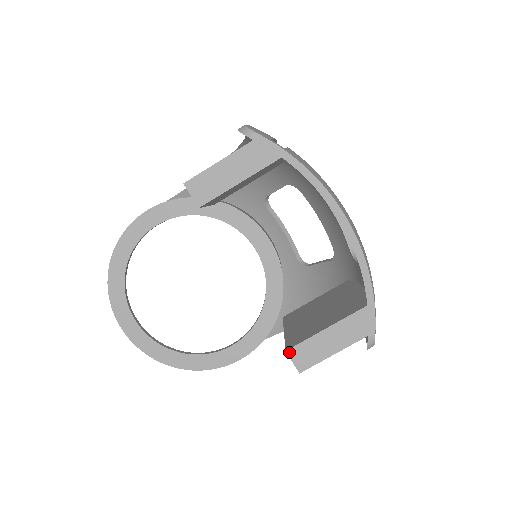
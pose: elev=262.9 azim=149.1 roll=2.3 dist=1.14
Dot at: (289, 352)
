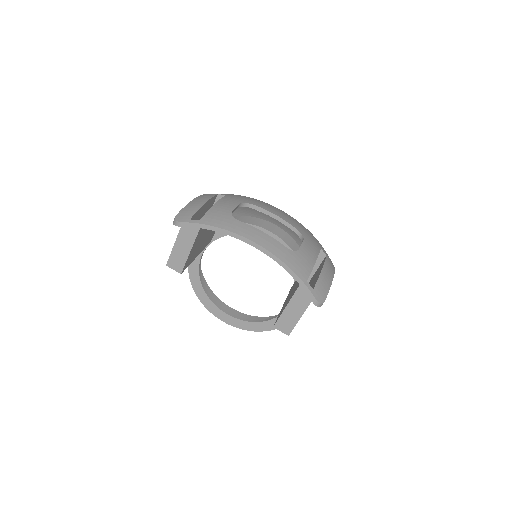
Dot at: (275, 327)
